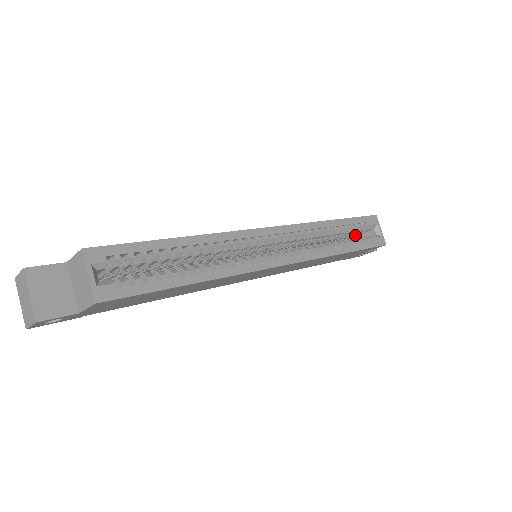
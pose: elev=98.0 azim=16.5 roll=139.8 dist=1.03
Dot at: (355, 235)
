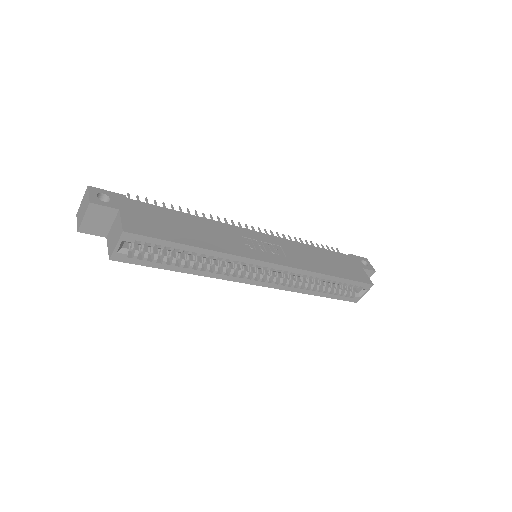
Dot at: occluded
